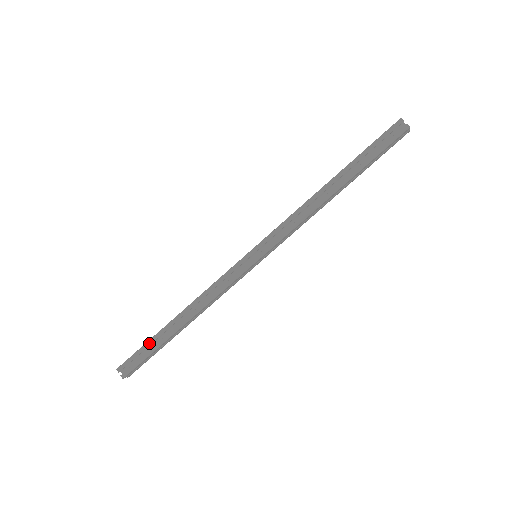
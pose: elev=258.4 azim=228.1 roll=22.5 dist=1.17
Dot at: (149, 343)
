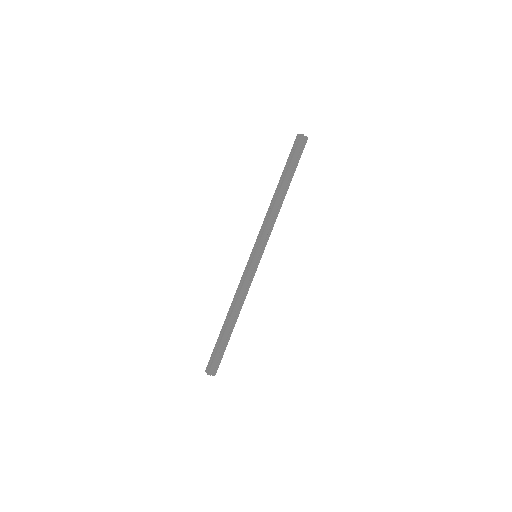
Dot at: (216, 343)
